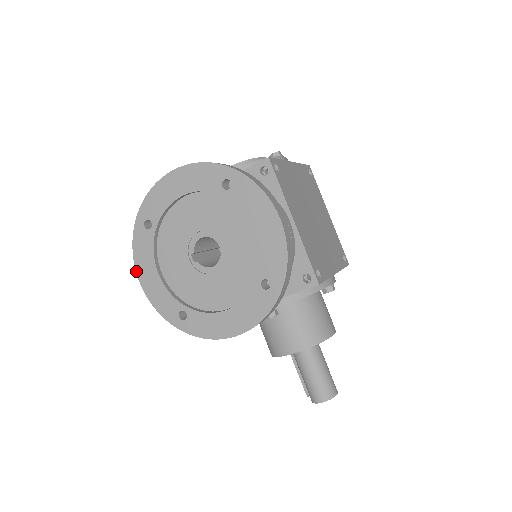
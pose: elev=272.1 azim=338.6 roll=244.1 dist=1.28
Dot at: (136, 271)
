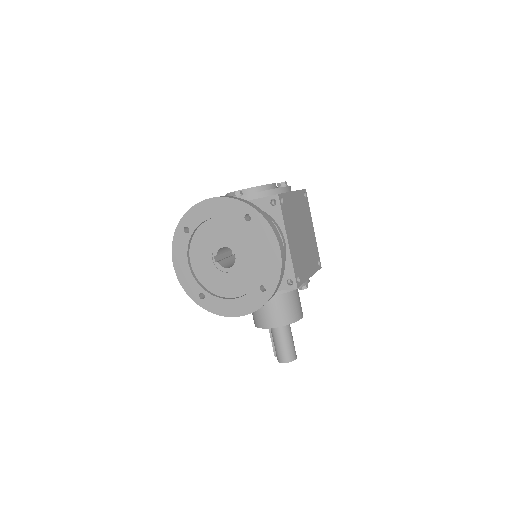
Dot at: (172, 259)
